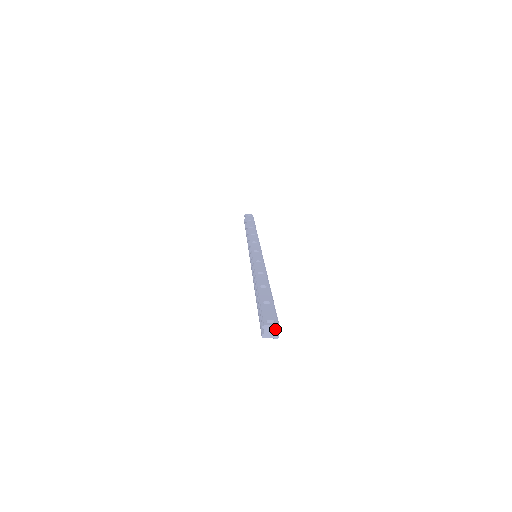
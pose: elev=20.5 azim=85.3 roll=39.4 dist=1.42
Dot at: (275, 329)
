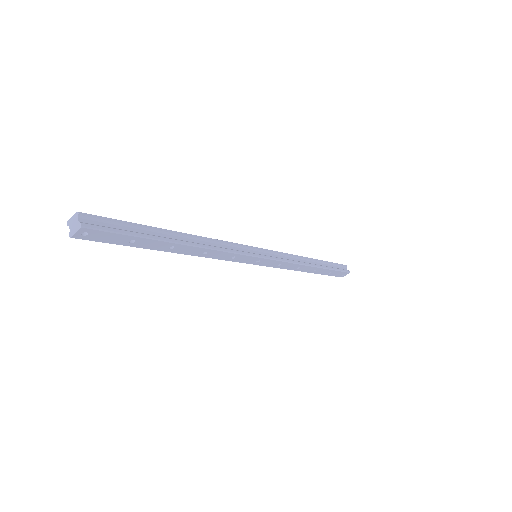
Dot at: (76, 218)
